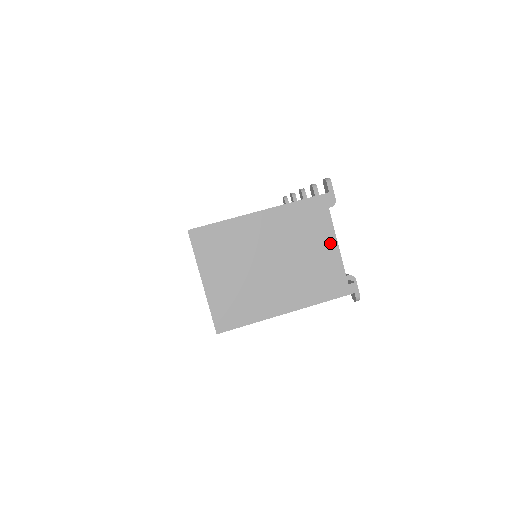
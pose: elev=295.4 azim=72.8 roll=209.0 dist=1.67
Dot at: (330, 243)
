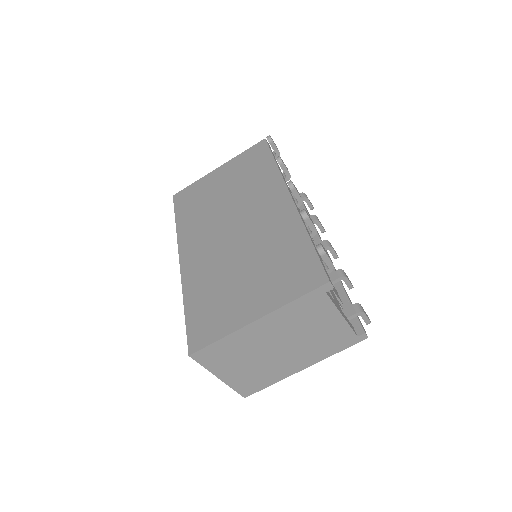
Dot at: (334, 318)
